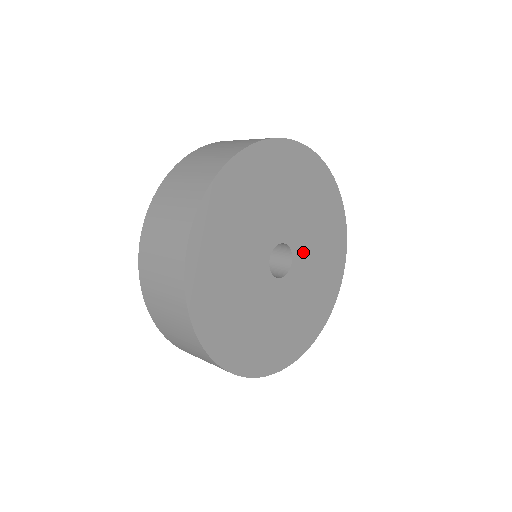
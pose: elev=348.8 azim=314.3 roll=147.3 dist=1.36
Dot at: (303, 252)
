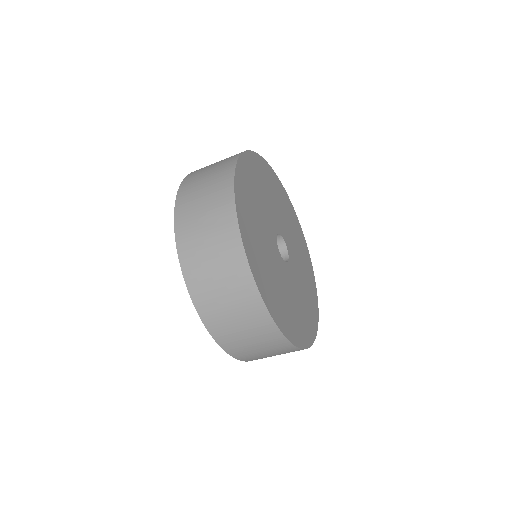
Dot at: (286, 235)
